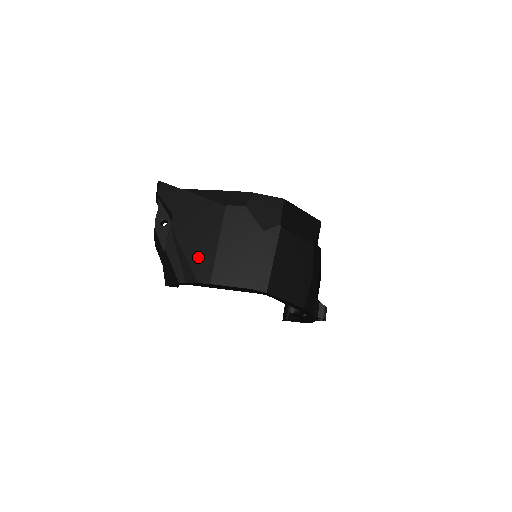
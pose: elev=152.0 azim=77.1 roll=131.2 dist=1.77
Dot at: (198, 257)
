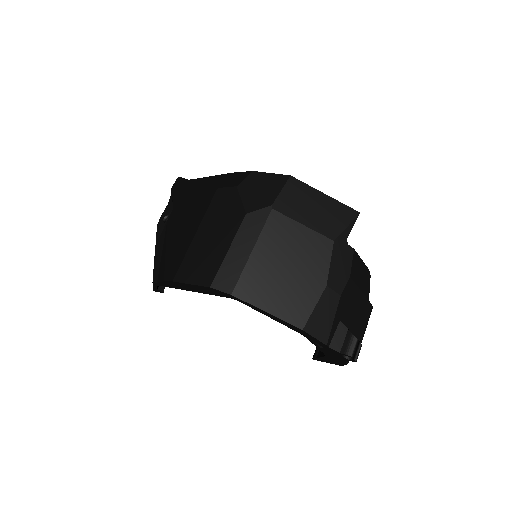
Dot at: (174, 251)
